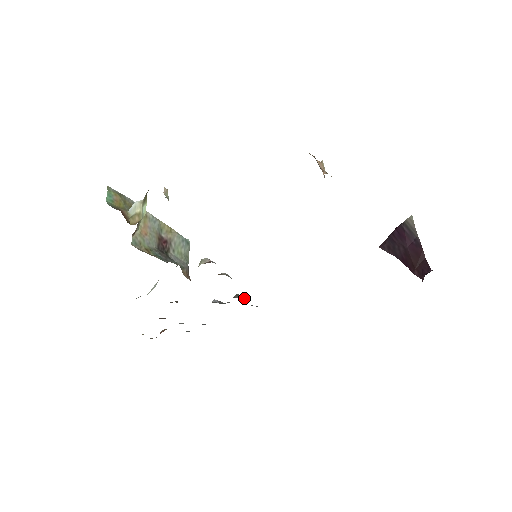
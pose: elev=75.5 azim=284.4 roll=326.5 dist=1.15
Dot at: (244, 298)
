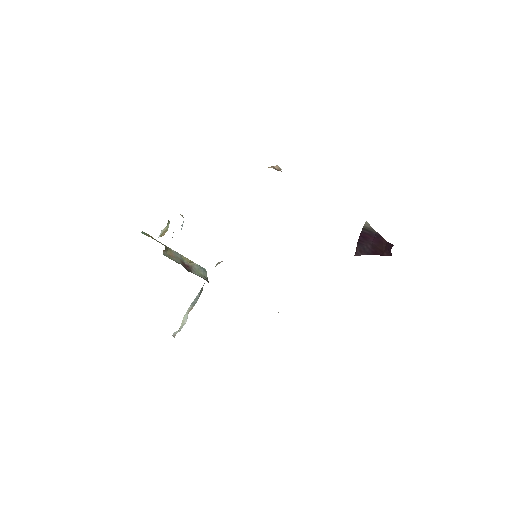
Dot at: occluded
